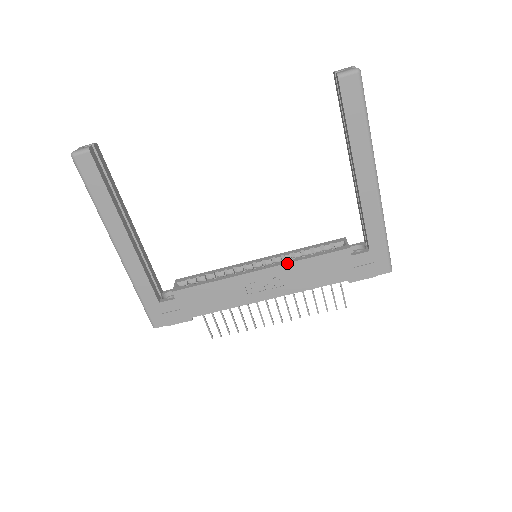
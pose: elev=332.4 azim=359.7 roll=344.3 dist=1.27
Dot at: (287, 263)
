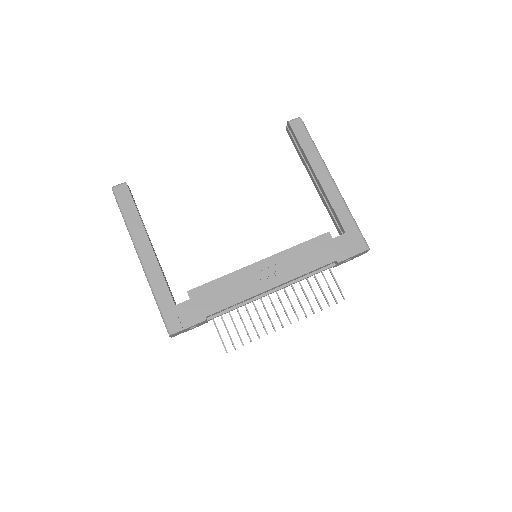
Dot at: (282, 251)
